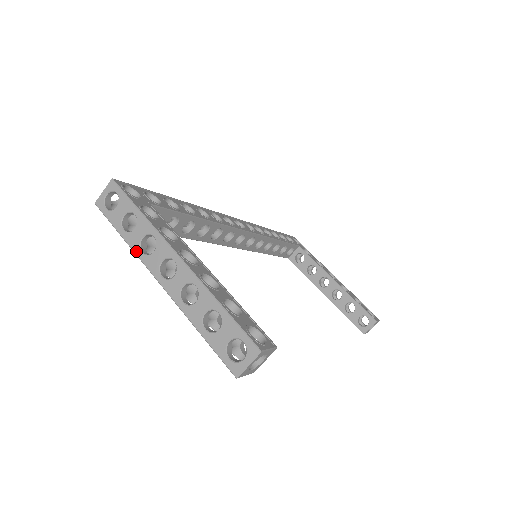
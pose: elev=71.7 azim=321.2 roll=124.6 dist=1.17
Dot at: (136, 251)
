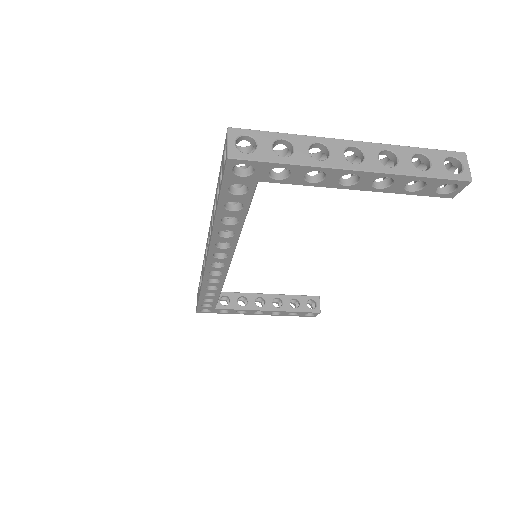
Dot at: (314, 163)
